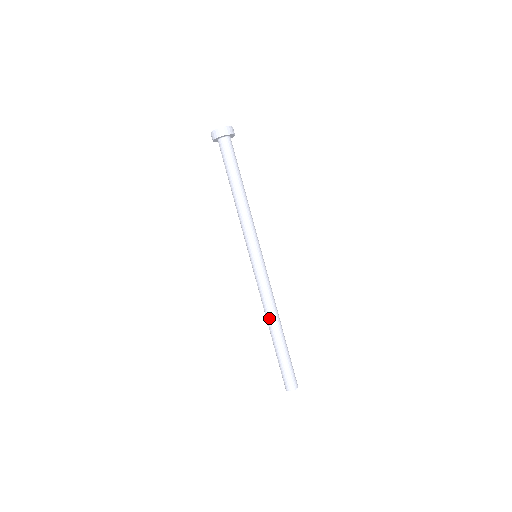
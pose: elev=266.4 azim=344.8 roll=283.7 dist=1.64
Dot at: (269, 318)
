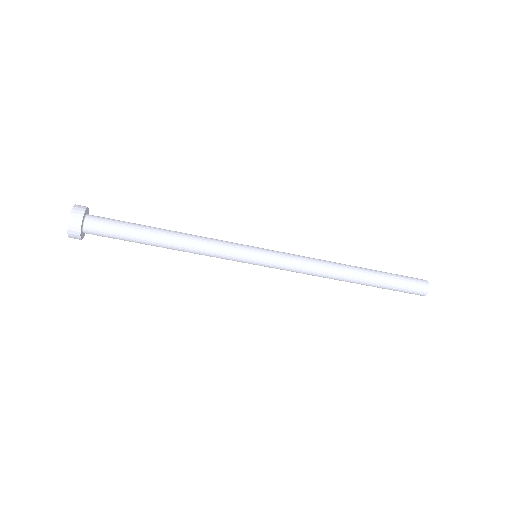
Dot at: occluded
